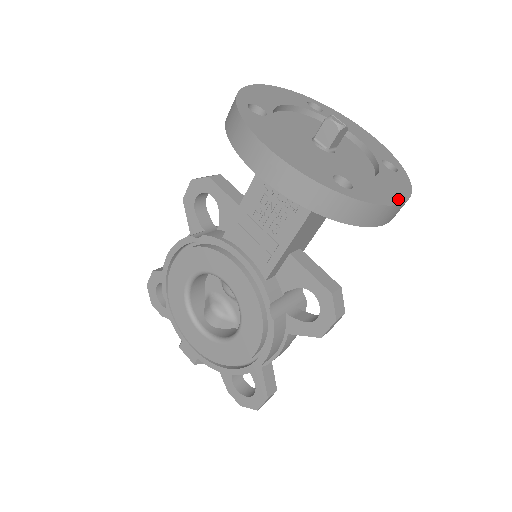
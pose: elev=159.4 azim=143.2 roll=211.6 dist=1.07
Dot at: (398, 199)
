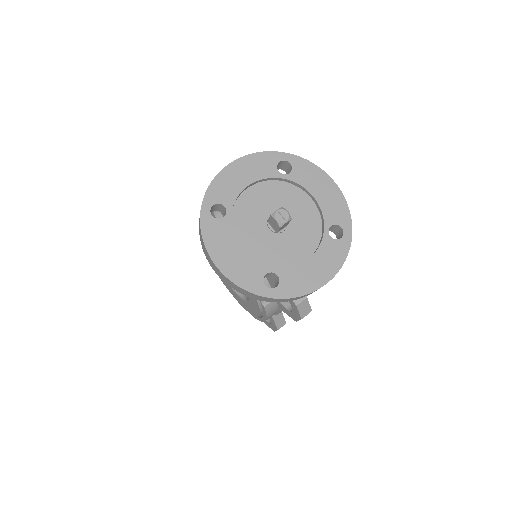
Dot at: (321, 282)
